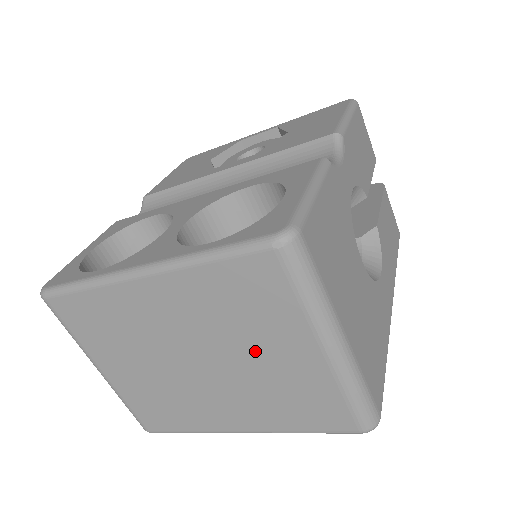
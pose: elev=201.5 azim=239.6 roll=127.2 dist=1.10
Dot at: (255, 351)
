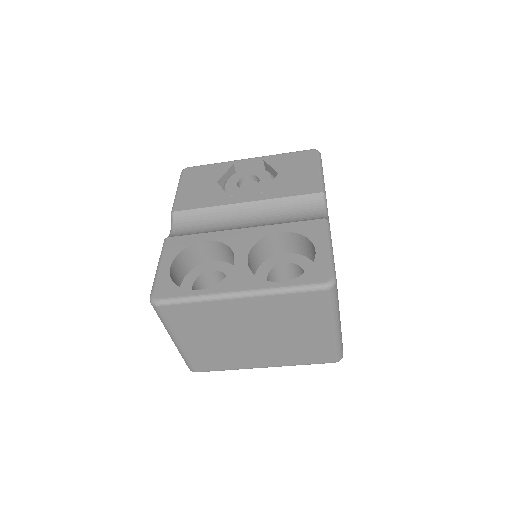
Dot at: (293, 330)
